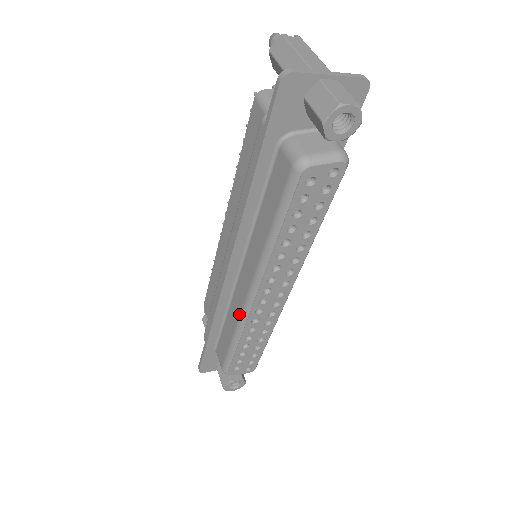
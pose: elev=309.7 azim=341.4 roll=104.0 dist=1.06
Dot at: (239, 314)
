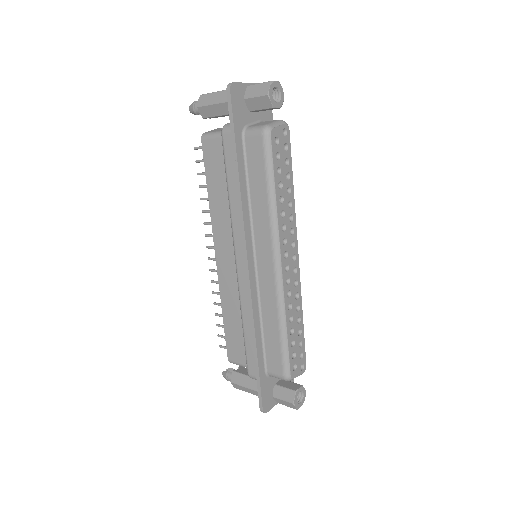
Dot at: (275, 296)
